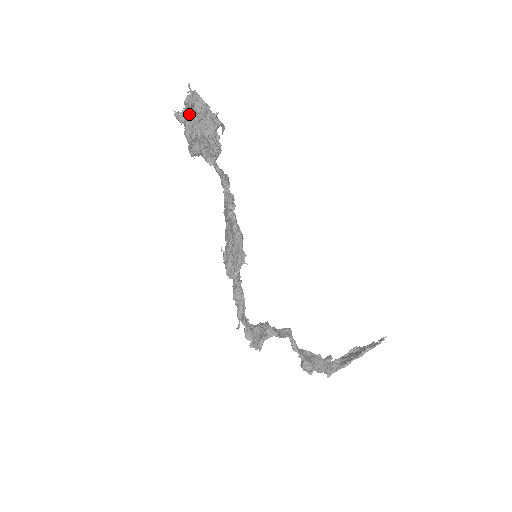
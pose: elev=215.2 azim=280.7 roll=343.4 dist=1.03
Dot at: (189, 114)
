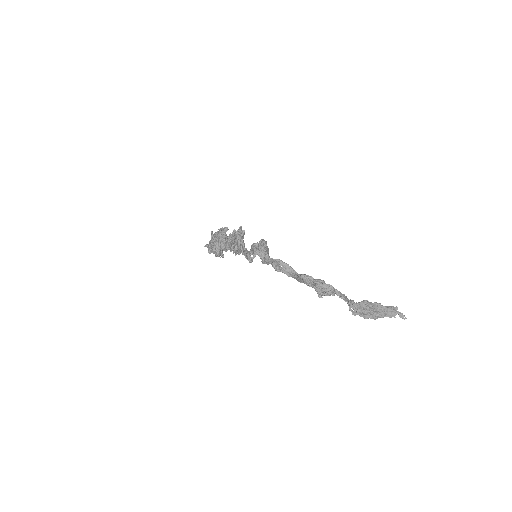
Dot at: (211, 232)
